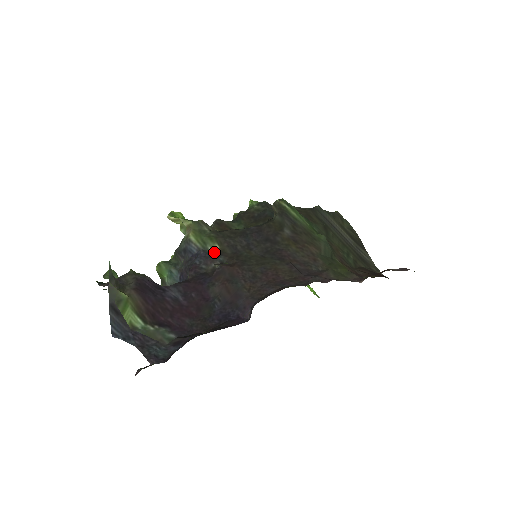
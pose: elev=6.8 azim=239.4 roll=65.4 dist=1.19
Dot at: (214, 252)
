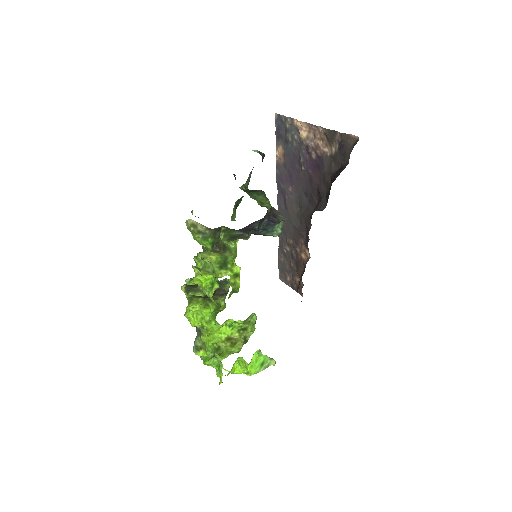
Dot at: occluded
